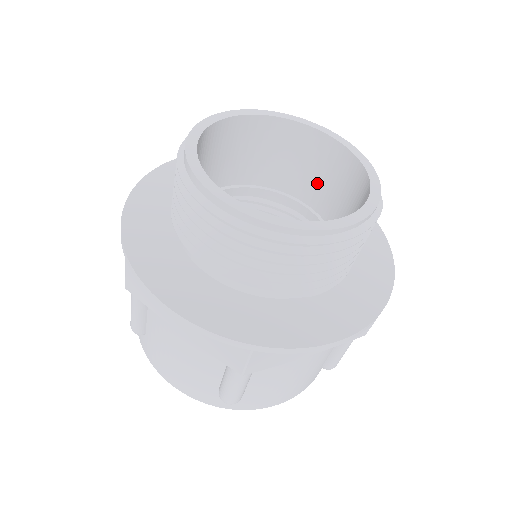
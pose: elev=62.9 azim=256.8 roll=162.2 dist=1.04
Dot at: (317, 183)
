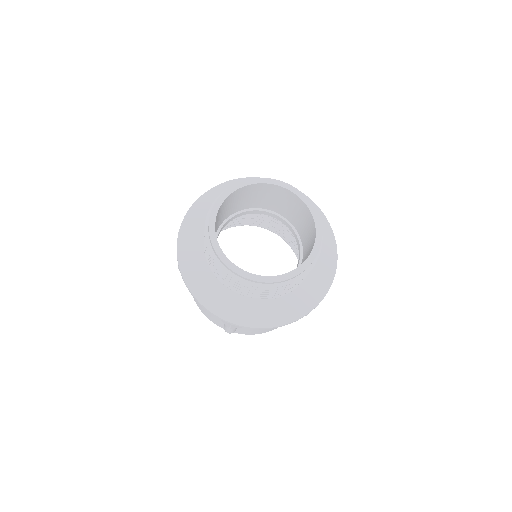
Dot at: (299, 220)
